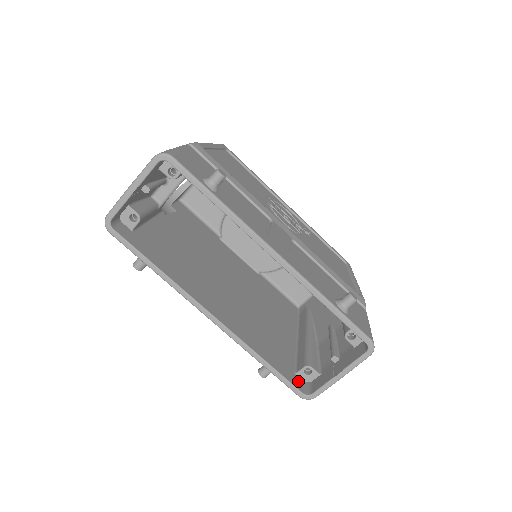
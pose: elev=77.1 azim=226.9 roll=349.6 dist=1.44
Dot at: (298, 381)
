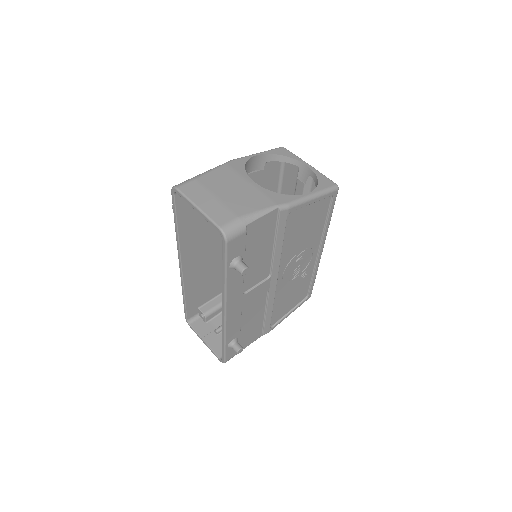
Dot at: (194, 312)
